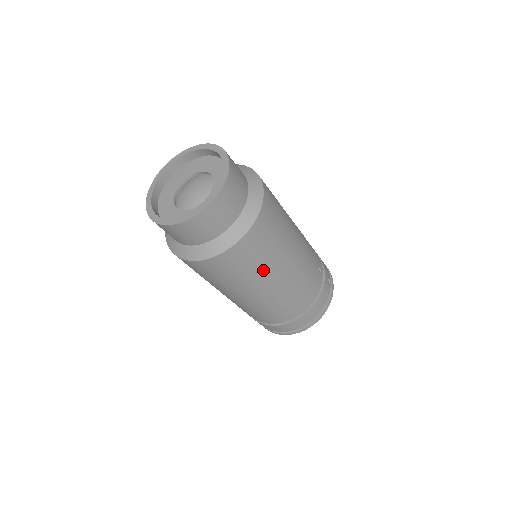
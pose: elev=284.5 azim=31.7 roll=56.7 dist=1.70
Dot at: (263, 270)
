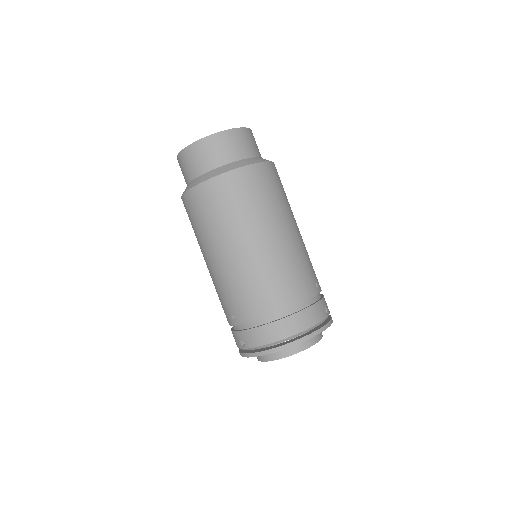
Dot at: (252, 217)
